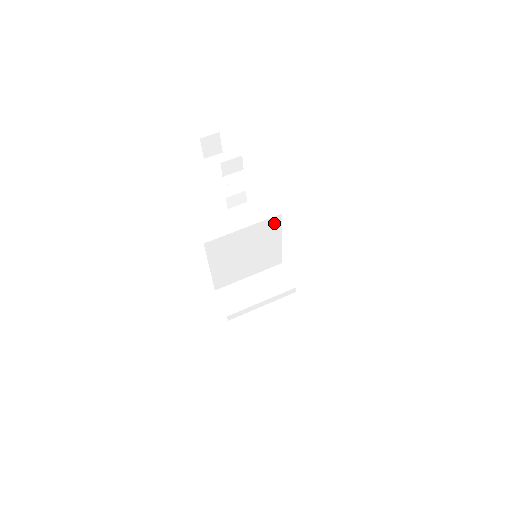
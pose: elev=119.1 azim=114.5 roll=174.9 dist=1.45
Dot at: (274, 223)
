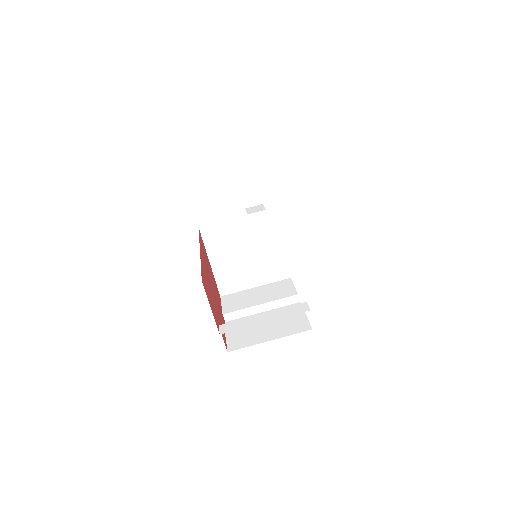
Dot at: (269, 218)
